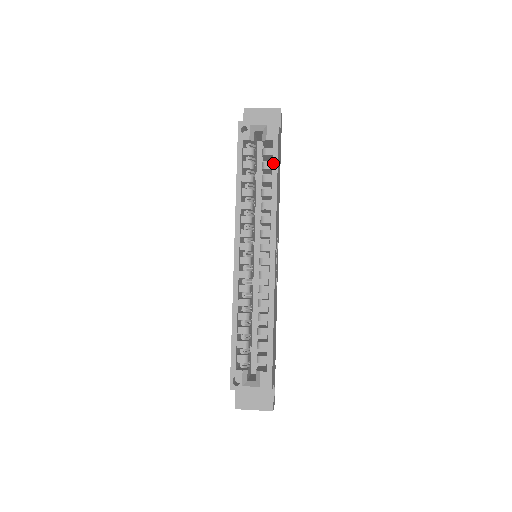
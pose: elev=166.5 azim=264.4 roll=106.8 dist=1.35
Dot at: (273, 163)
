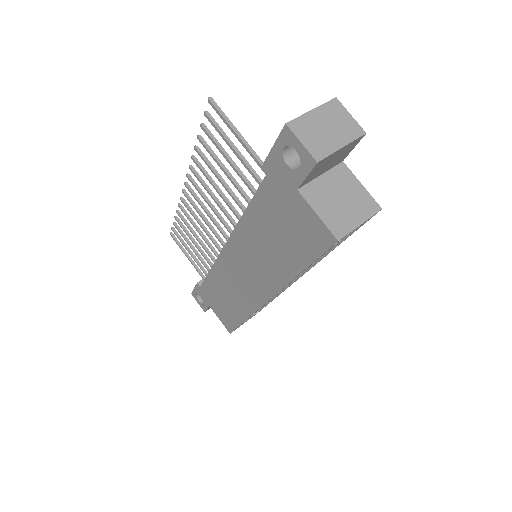
Dot at: occluded
